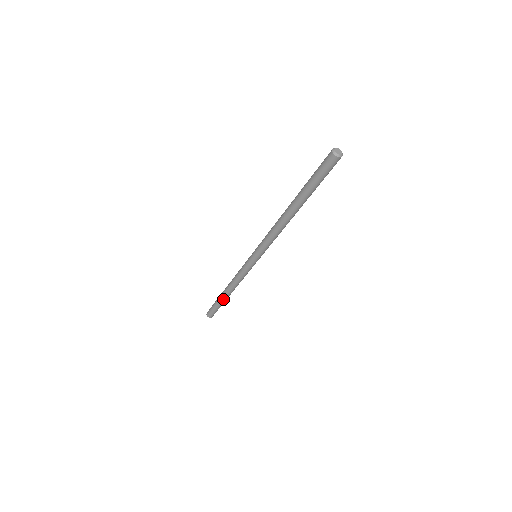
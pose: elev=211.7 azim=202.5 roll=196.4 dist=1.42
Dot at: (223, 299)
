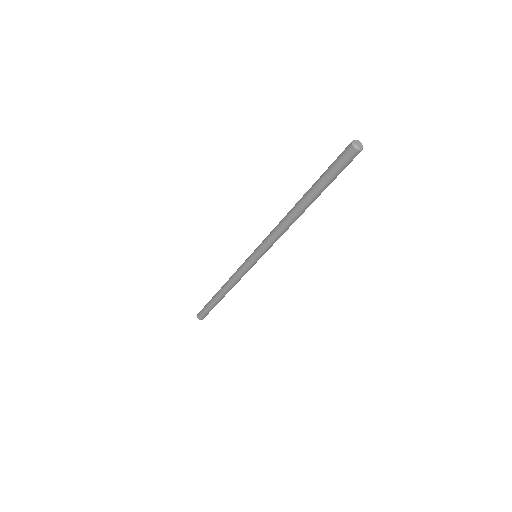
Dot at: (215, 299)
